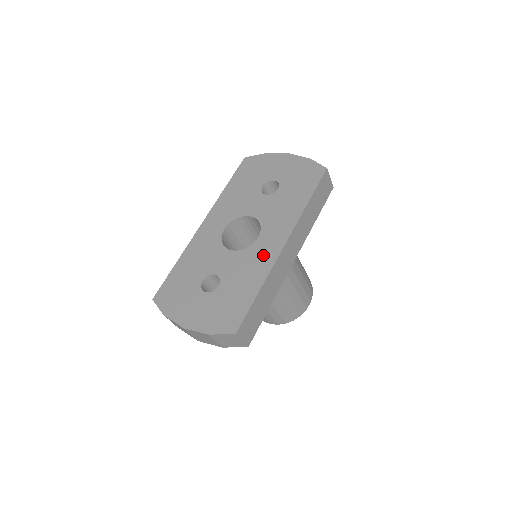
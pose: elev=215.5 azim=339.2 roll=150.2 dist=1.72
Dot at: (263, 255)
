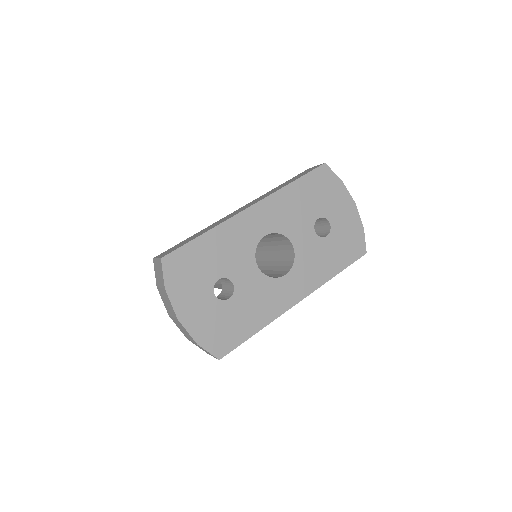
Dot at: (279, 298)
